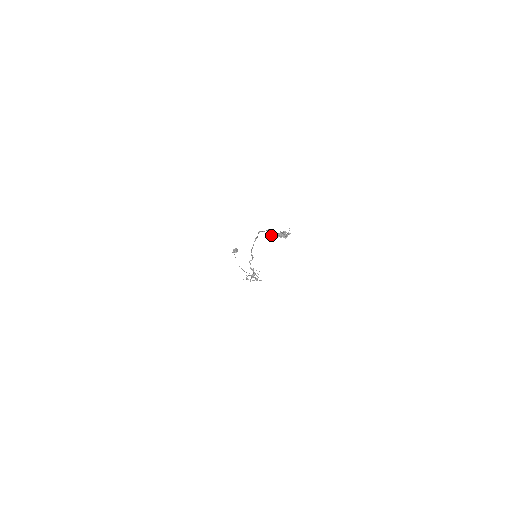
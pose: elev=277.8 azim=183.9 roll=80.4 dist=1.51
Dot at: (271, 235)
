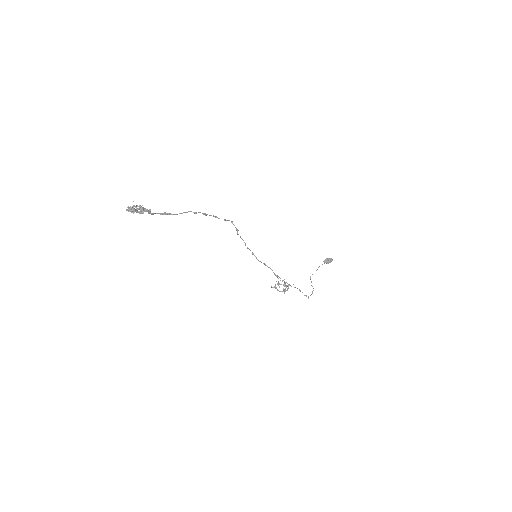
Dot at: (155, 213)
